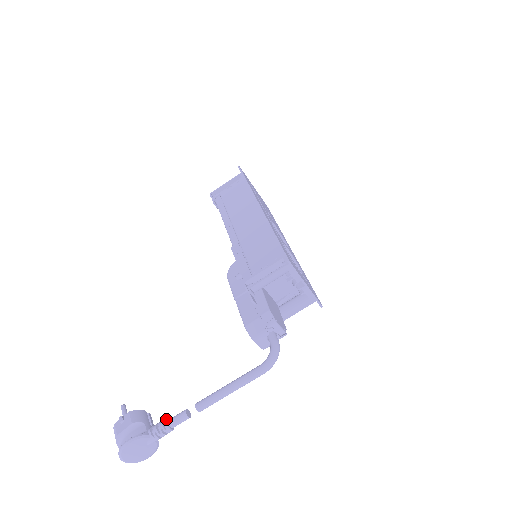
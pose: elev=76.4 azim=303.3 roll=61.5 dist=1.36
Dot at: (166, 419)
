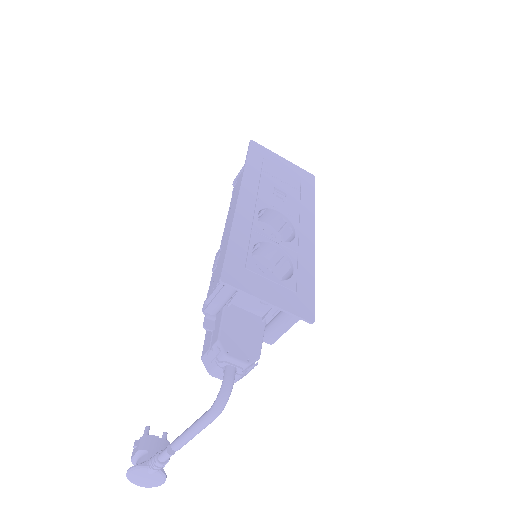
Dot at: (157, 452)
